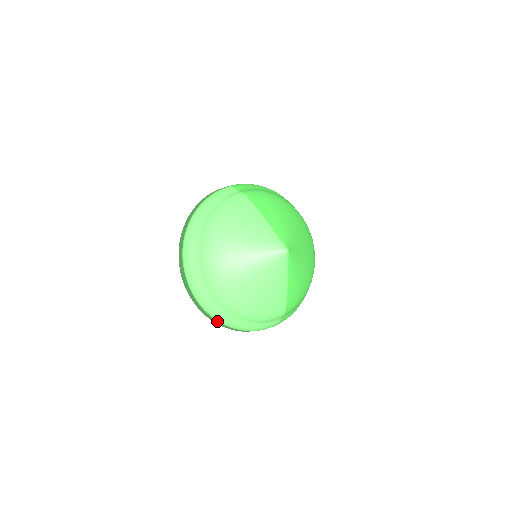
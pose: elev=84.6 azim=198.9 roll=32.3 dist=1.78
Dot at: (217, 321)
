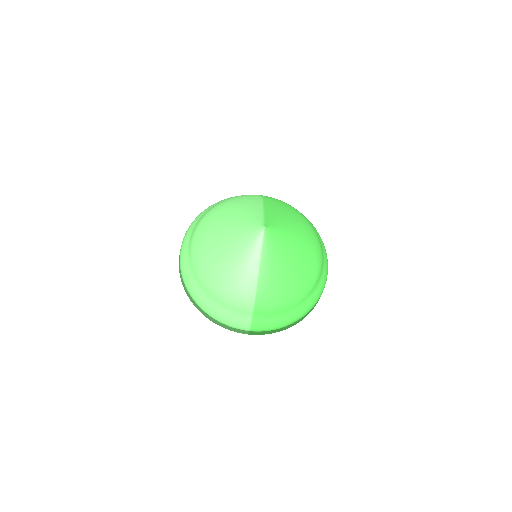
Dot at: (191, 297)
